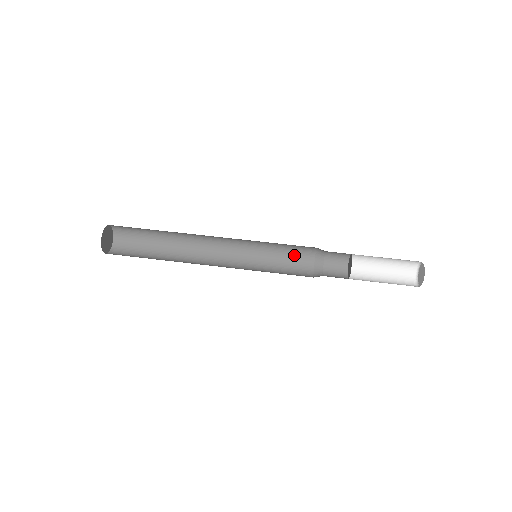
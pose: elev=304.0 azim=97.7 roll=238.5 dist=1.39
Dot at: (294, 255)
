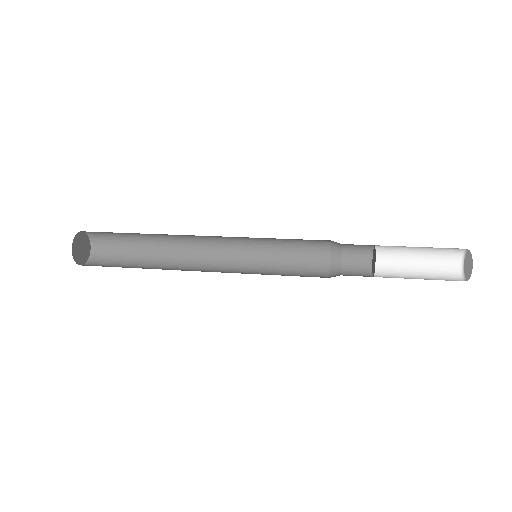
Dot at: (303, 263)
